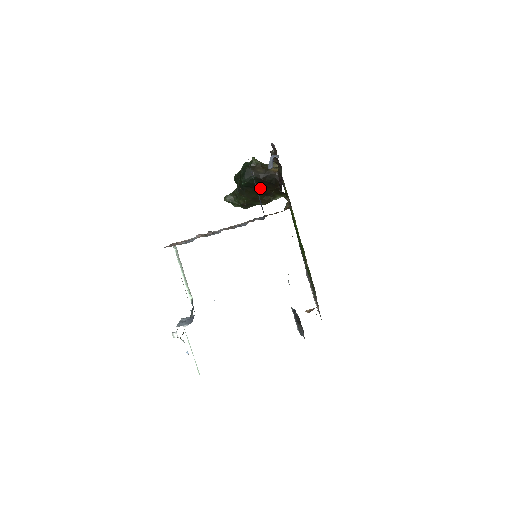
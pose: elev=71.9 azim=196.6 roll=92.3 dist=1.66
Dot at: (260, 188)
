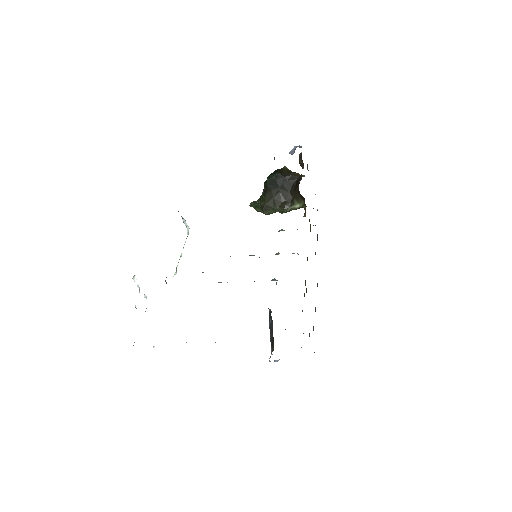
Dot at: (282, 189)
